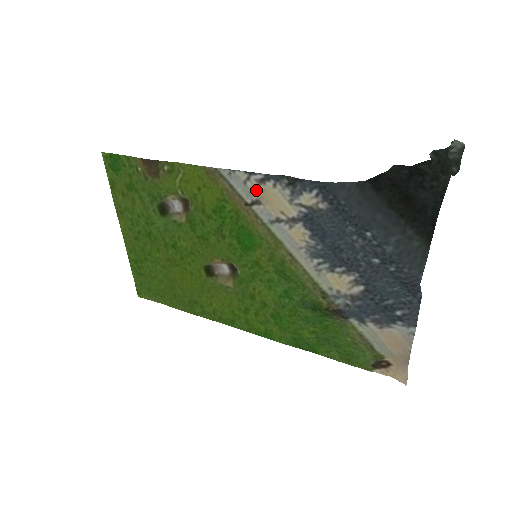
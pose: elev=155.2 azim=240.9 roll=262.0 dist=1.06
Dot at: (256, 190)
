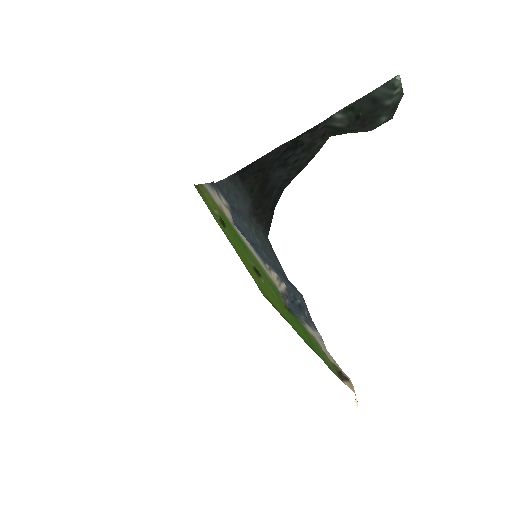
Dot at: (216, 198)
